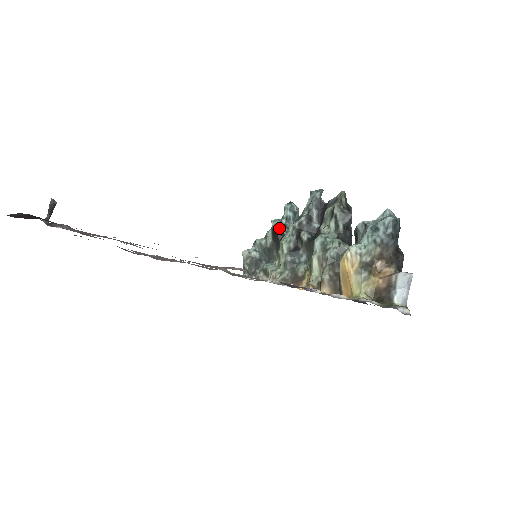
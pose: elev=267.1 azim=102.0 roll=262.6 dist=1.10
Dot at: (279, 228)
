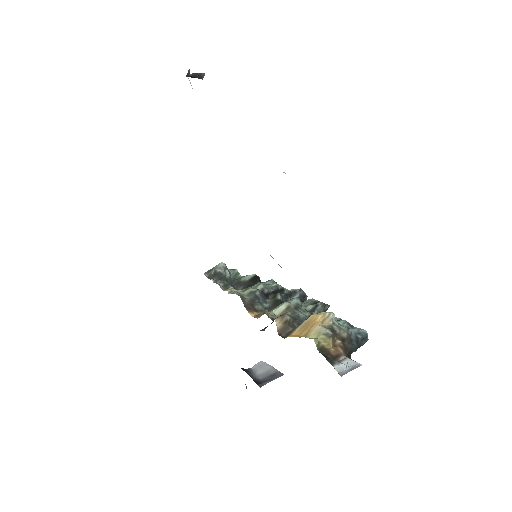
Dot at: occluded
